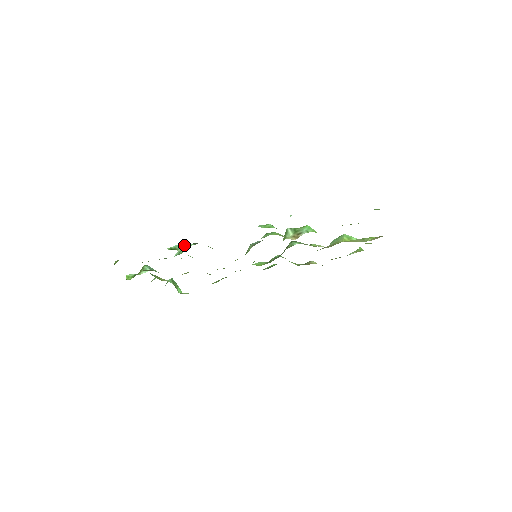
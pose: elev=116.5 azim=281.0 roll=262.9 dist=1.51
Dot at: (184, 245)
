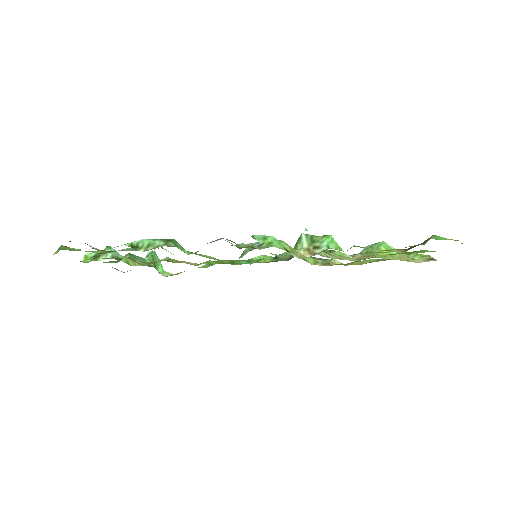
Dot at: (151, 242)
